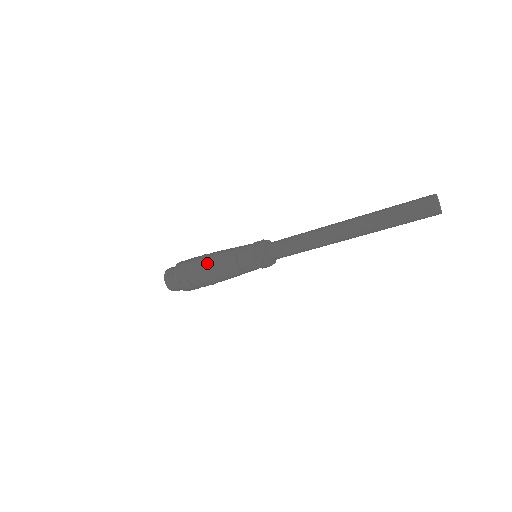
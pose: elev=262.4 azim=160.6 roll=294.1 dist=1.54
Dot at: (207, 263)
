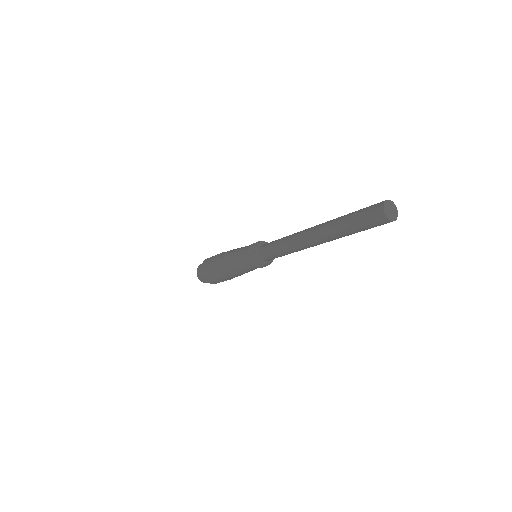
Dot at: occluded
